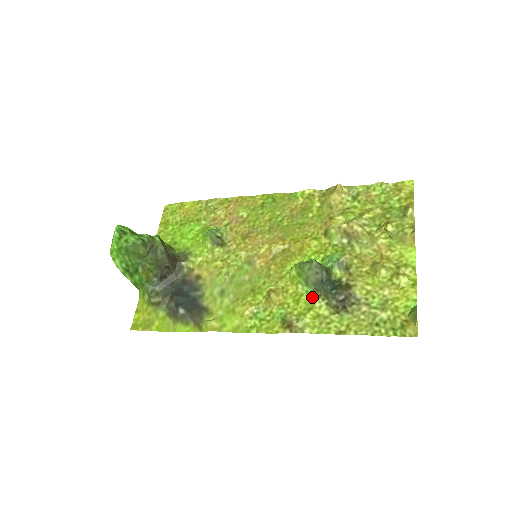
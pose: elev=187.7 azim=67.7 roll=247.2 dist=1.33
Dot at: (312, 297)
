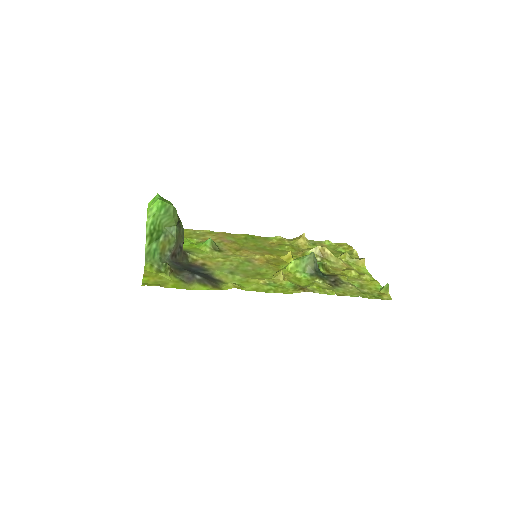
Dot at: (310, 279)
